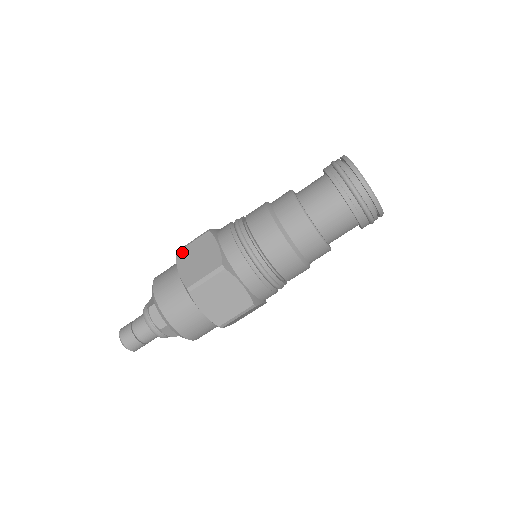
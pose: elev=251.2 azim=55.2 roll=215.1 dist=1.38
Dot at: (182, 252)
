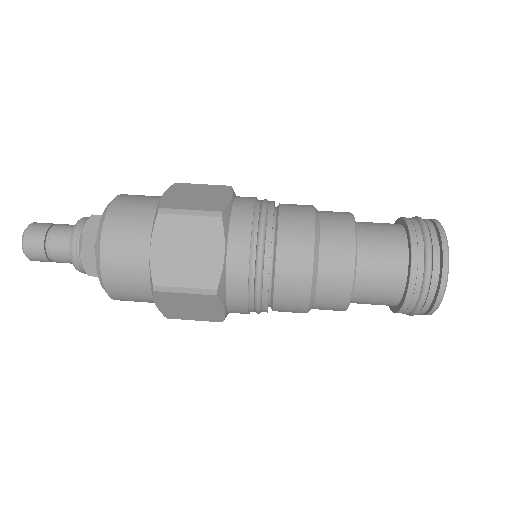
Dot at: occluded
